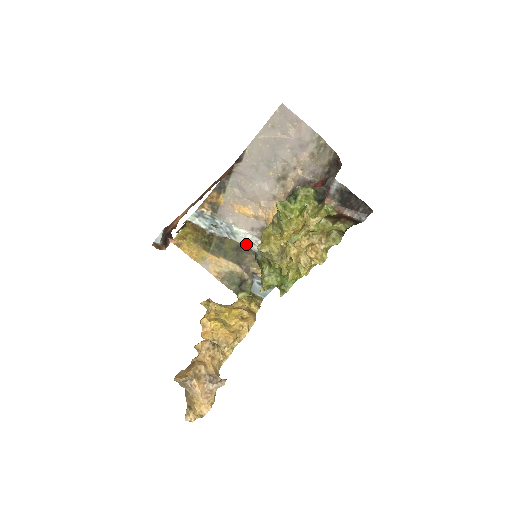
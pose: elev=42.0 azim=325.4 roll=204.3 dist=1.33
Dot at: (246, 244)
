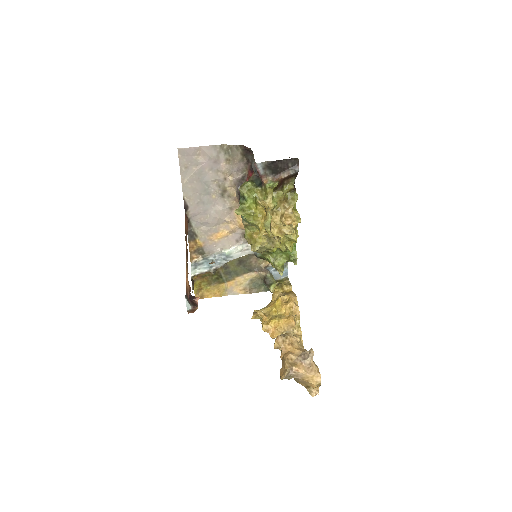
Dot at: (243, 255)
